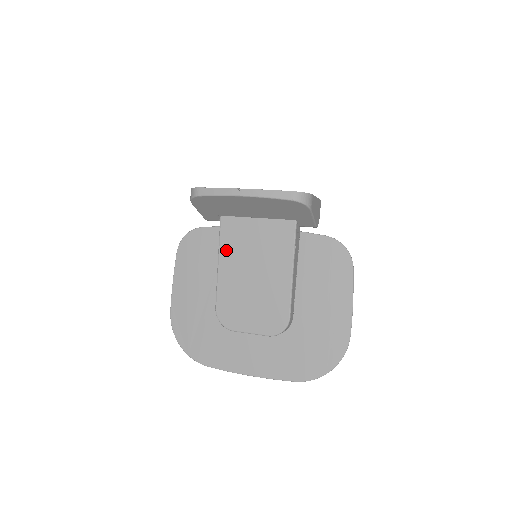
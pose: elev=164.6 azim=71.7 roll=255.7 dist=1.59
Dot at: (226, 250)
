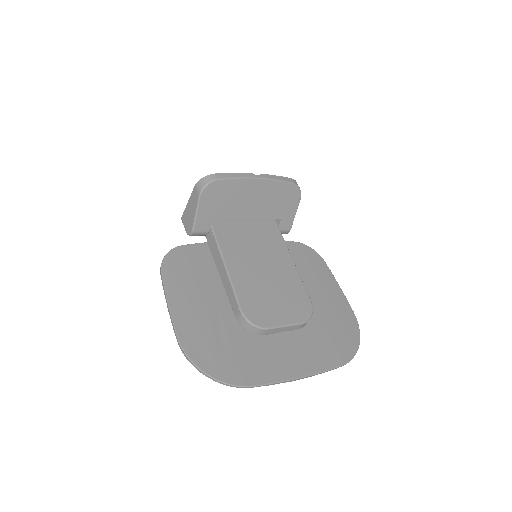
Dot at: (229, 252)
